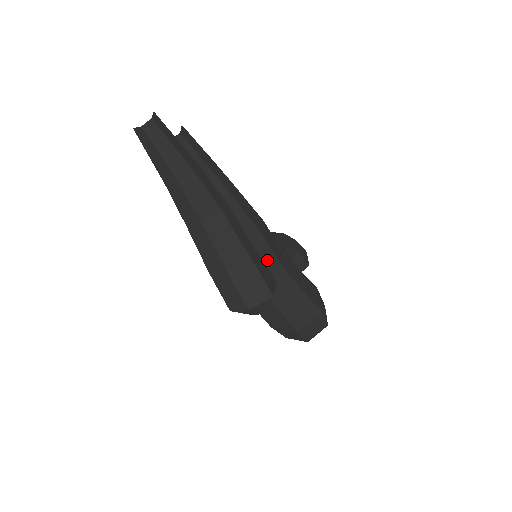
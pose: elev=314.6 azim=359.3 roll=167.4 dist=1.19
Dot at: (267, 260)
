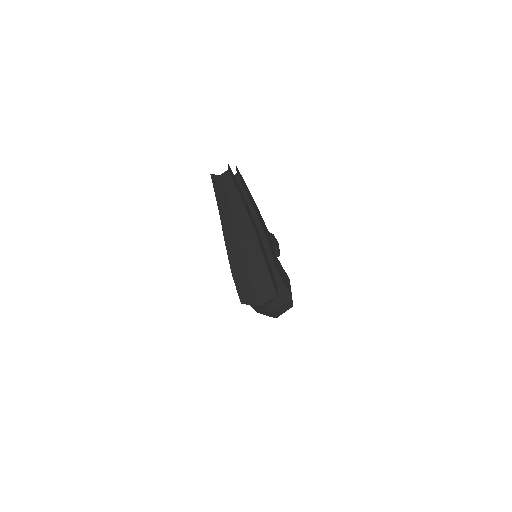
Dot at: occluded
